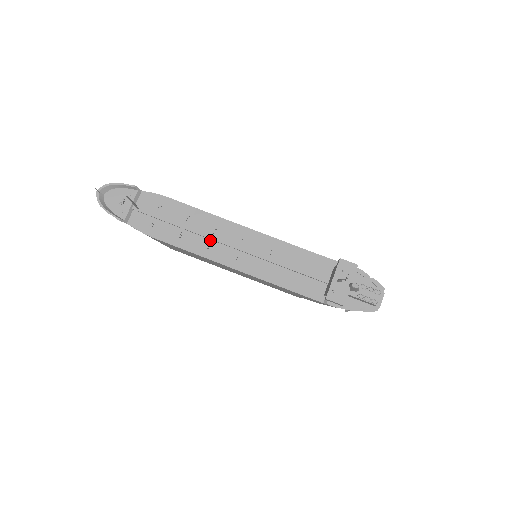
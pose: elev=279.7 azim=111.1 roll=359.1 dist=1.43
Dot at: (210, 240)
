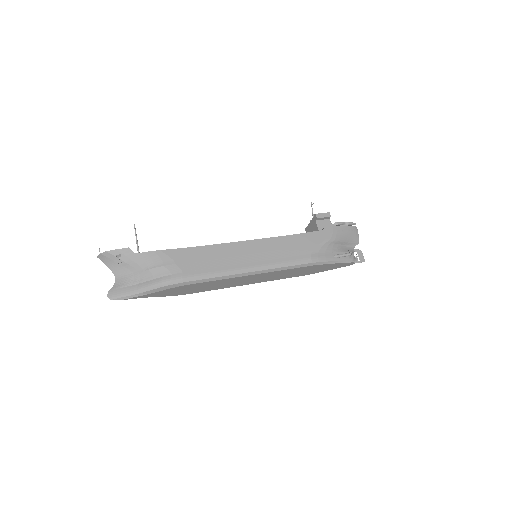
Dot at: occluded
